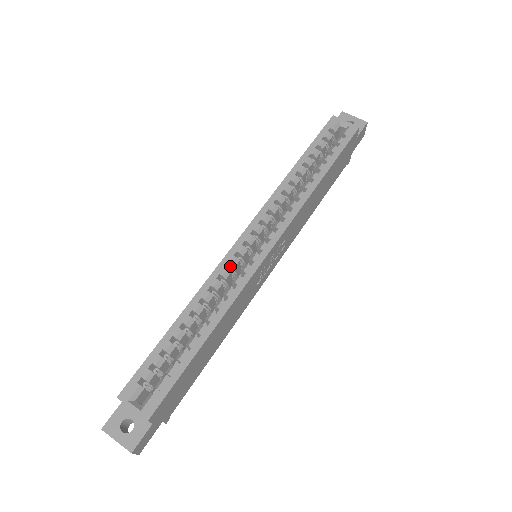
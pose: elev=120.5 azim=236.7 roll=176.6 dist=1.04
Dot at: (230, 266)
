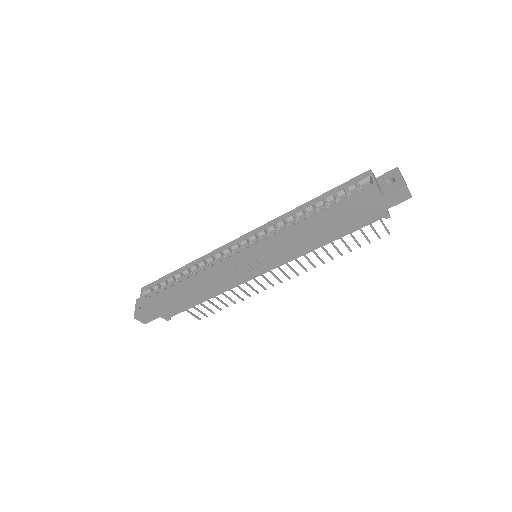
Dot at: (226, 252)
